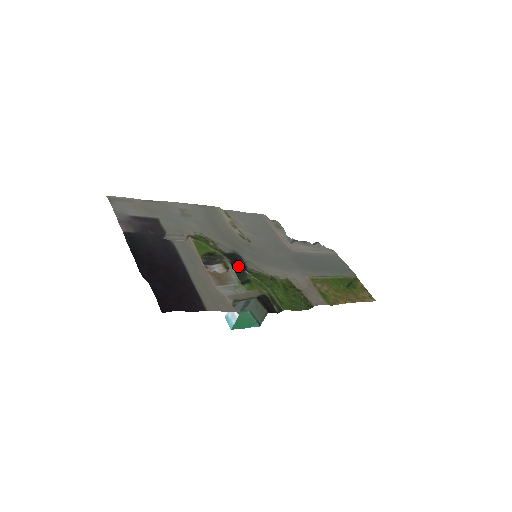
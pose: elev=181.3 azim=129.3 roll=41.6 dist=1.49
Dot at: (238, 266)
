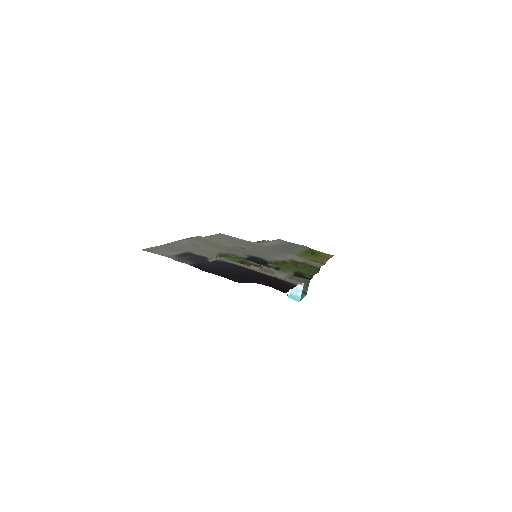
Dot at: (261, 263)
